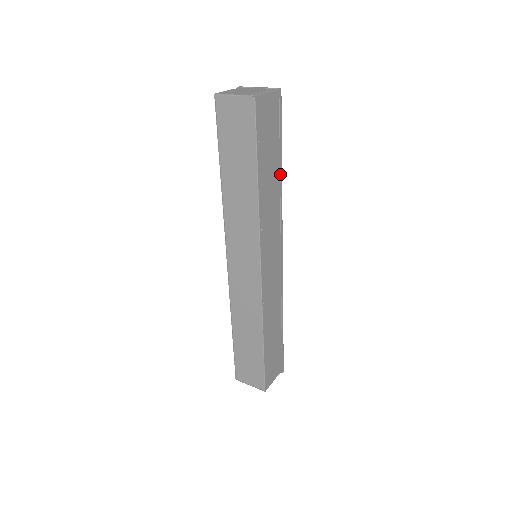
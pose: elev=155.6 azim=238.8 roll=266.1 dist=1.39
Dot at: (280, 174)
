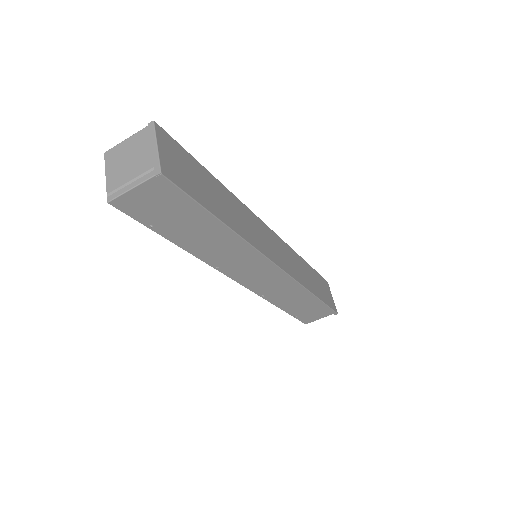
Dot at: (225, 230)
